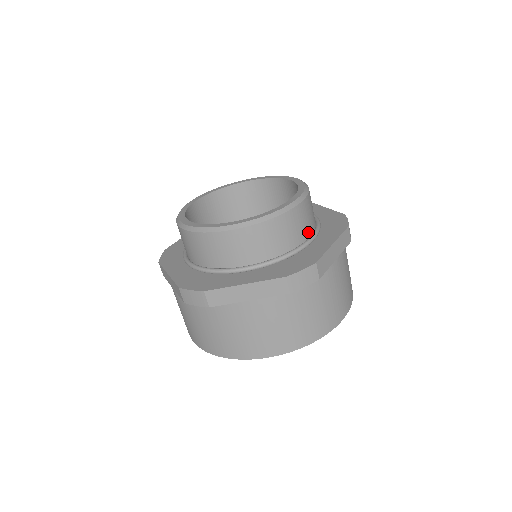
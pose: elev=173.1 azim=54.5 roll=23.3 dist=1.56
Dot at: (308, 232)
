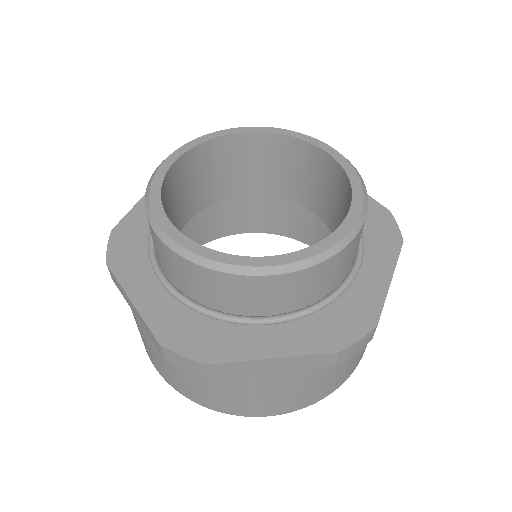
Dot at: (273, 309)
